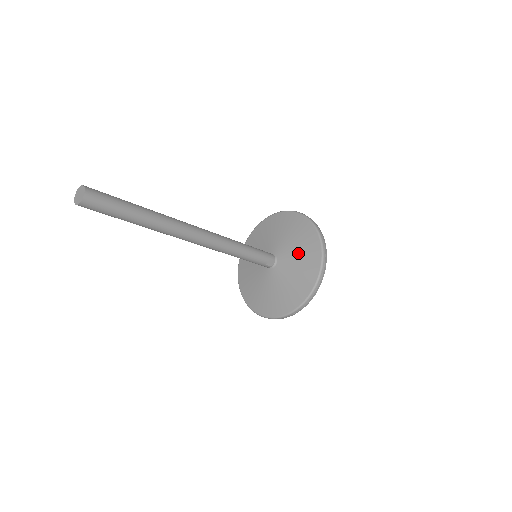
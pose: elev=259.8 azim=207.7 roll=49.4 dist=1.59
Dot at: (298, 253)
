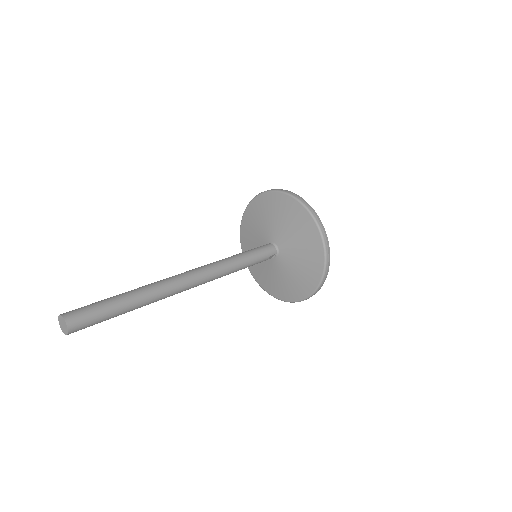
Dot at: (300, 256)
